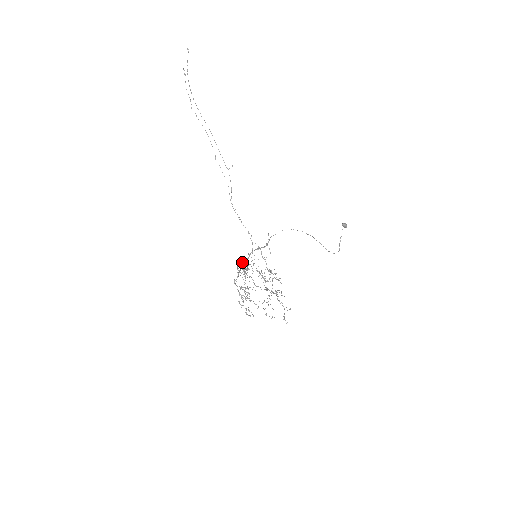
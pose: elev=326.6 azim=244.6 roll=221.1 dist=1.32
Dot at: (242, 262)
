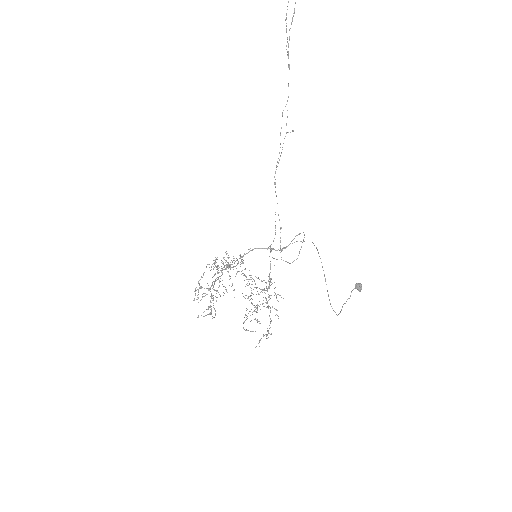
Dot at: occluded
